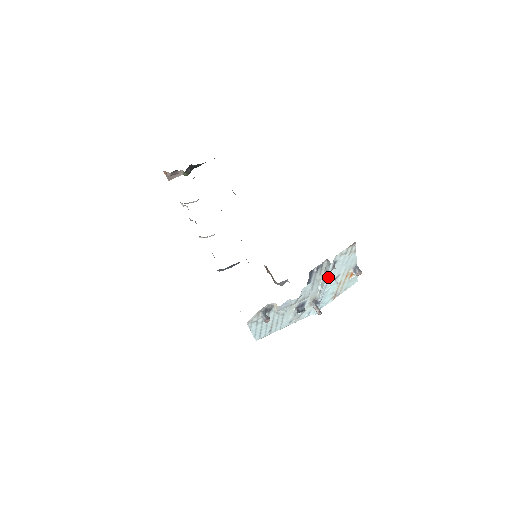
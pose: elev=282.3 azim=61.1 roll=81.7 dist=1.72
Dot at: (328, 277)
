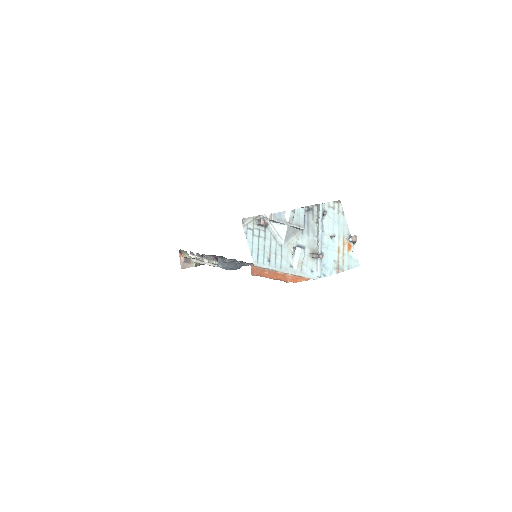
Dot at: (321, 219)
